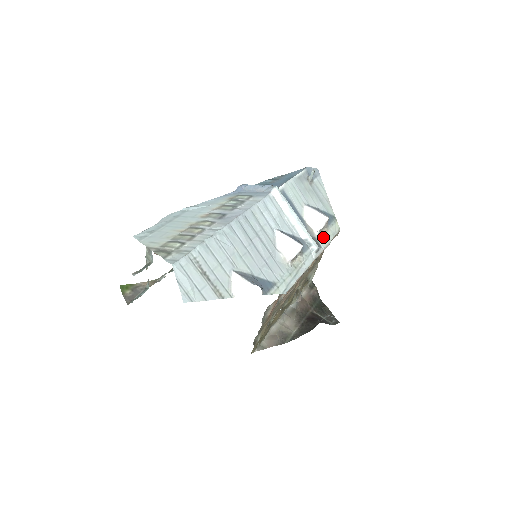
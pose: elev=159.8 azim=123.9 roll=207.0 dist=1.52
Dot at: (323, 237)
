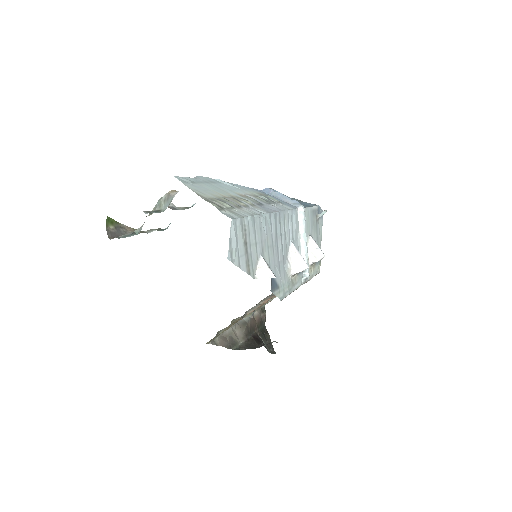
Dot at: (311, 270)
